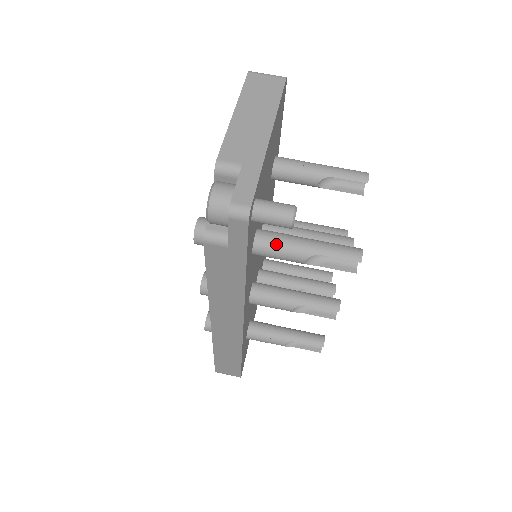
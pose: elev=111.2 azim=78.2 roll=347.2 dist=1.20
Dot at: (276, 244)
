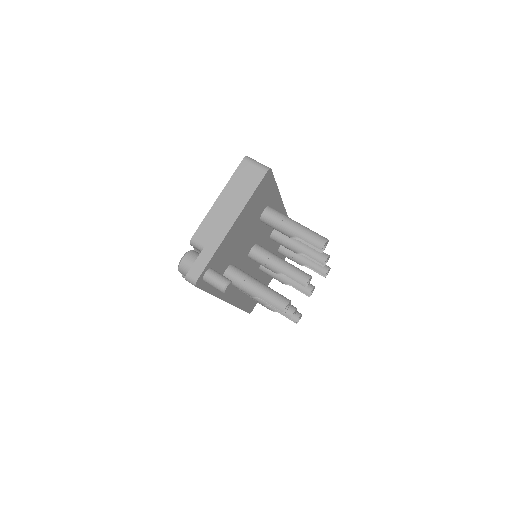
Dot at: (236, 282)
